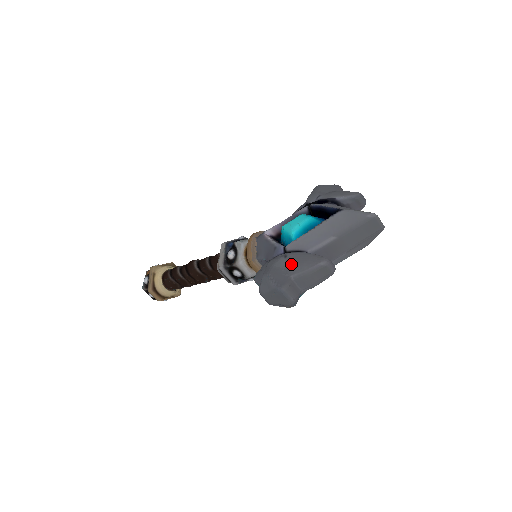
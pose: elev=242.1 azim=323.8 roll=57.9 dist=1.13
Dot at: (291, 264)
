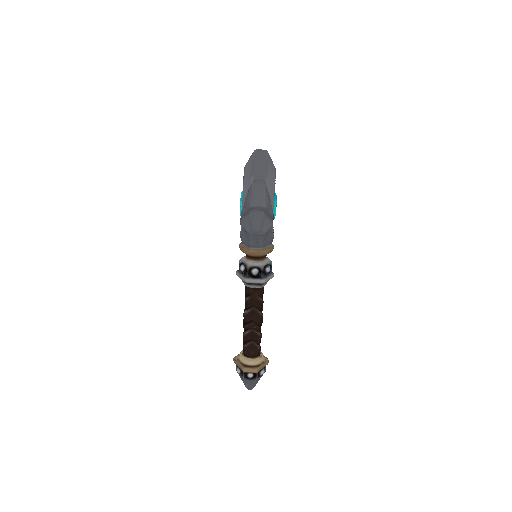
Dot at: (246, 205)
